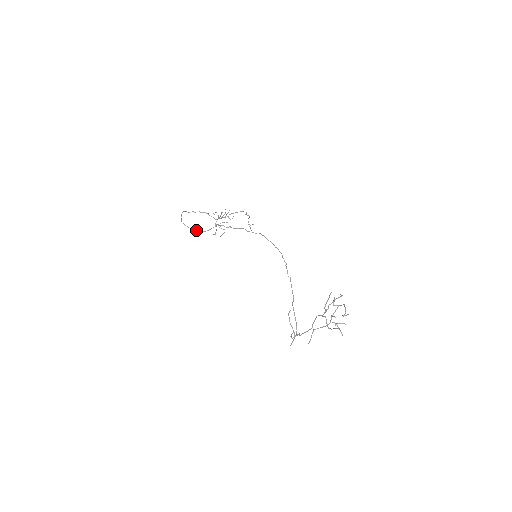
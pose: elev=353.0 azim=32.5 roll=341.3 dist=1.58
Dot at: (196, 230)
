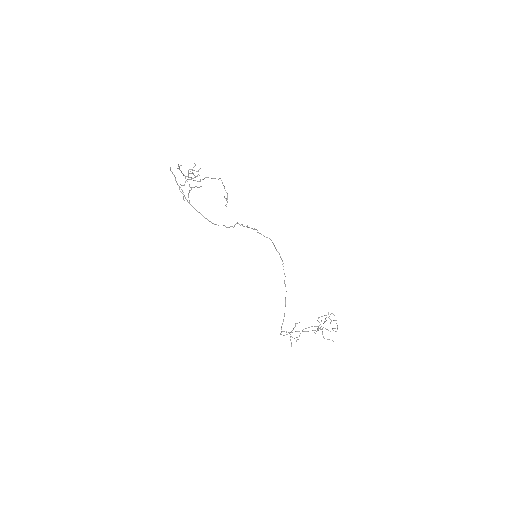
Dot at: occluded
